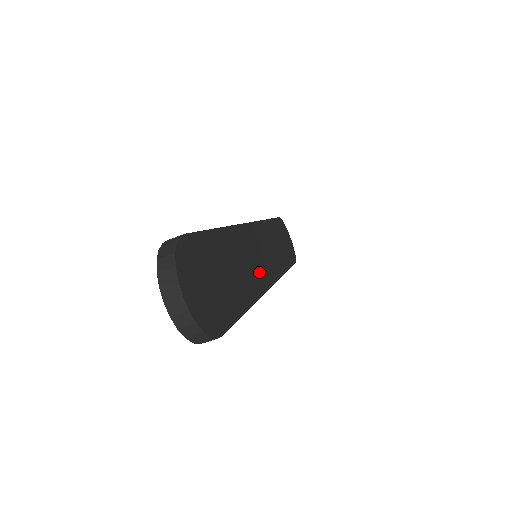
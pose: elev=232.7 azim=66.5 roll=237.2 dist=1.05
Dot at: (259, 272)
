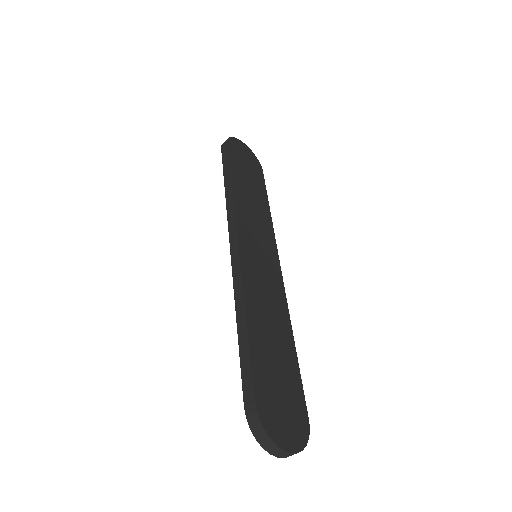
Dot at: (272, 282)
